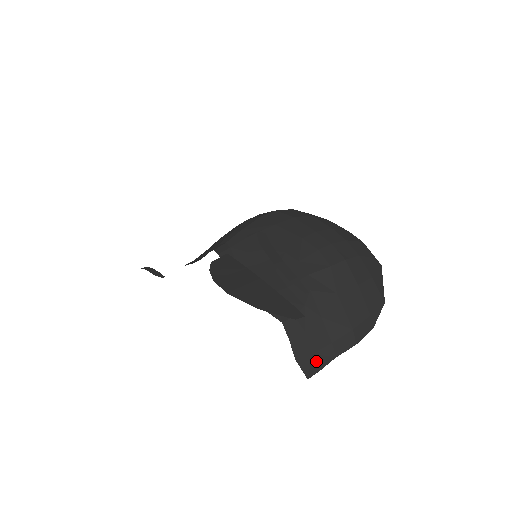
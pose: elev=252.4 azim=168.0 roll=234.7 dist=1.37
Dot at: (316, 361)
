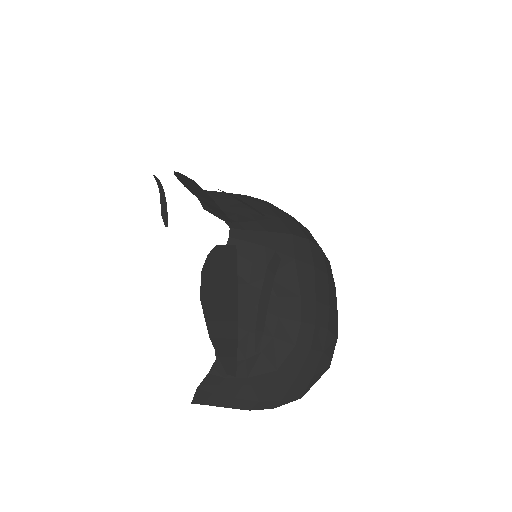
Dot at: (210, 399)
